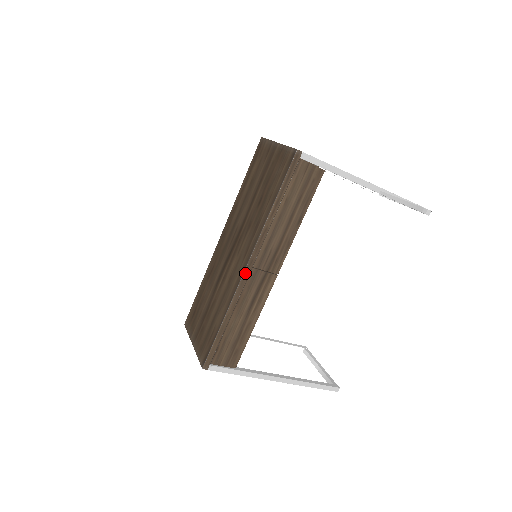
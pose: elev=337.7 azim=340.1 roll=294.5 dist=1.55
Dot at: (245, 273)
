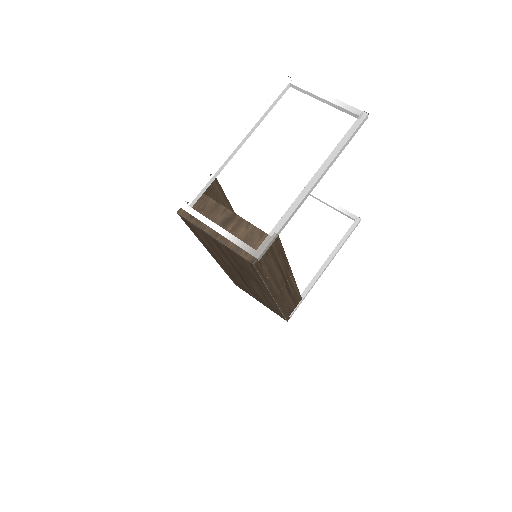
Dot at: (276, 300)
